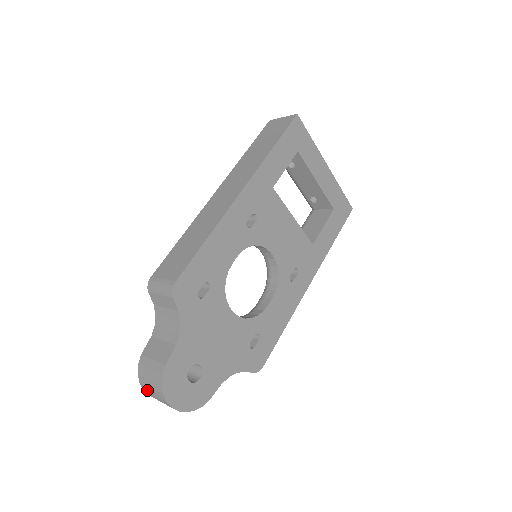
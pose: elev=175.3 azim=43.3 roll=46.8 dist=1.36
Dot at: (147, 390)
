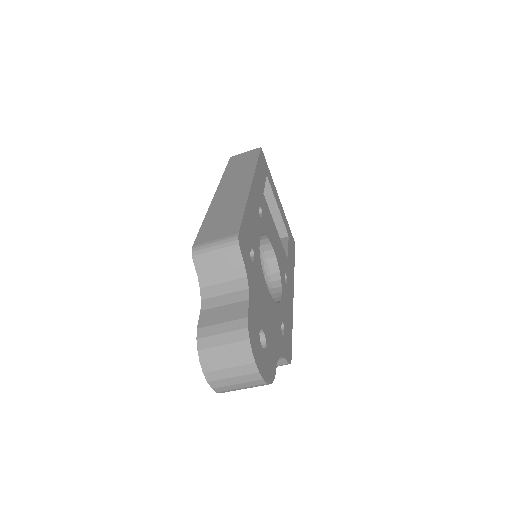
Dot at: (214, 367)
